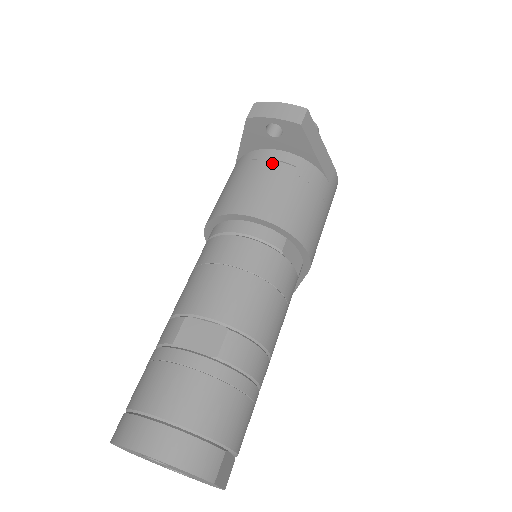
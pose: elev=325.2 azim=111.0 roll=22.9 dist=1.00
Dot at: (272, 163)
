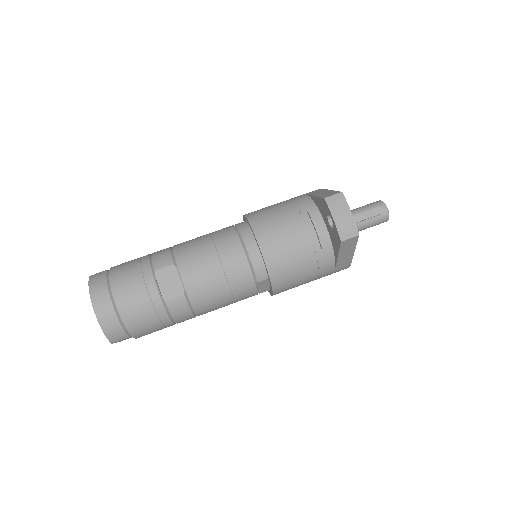
Dot at: (312, 232)
